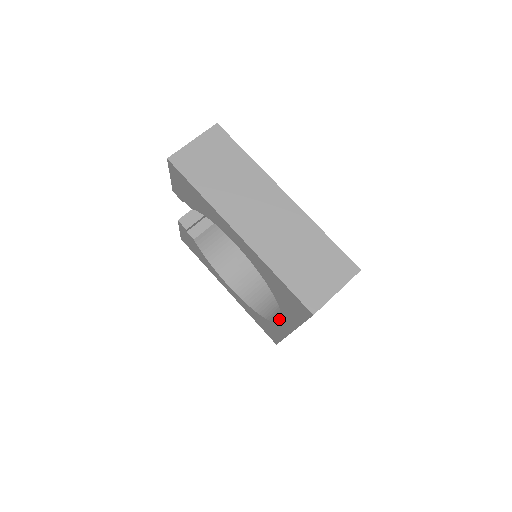
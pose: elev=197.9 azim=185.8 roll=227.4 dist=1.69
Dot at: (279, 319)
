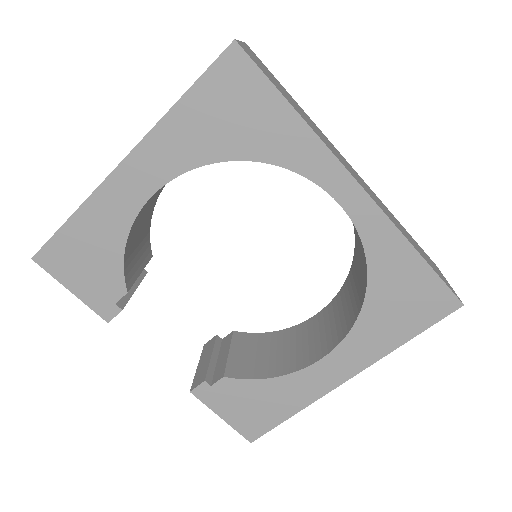
Dot at: occluded
